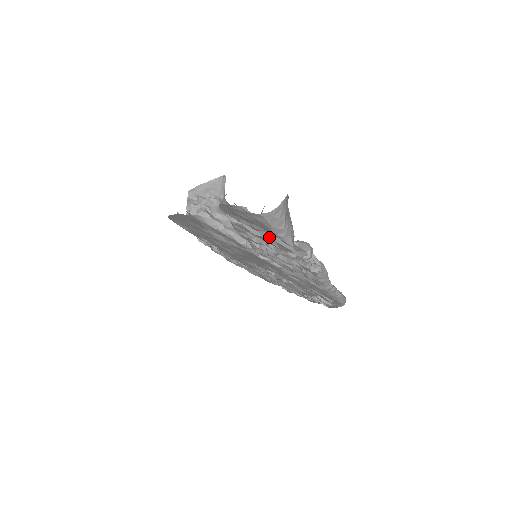
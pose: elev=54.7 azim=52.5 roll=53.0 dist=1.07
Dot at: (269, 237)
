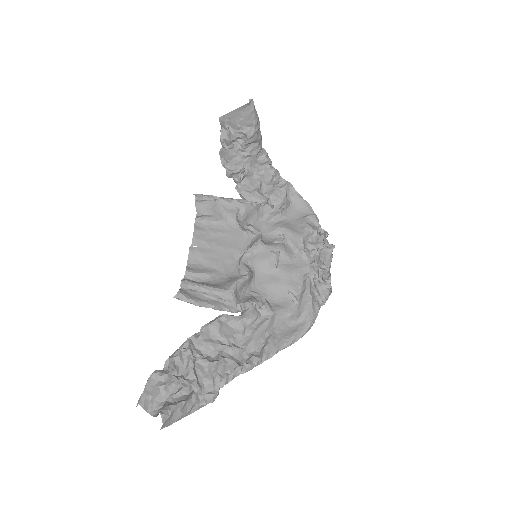
Dot at: (183, 395)
